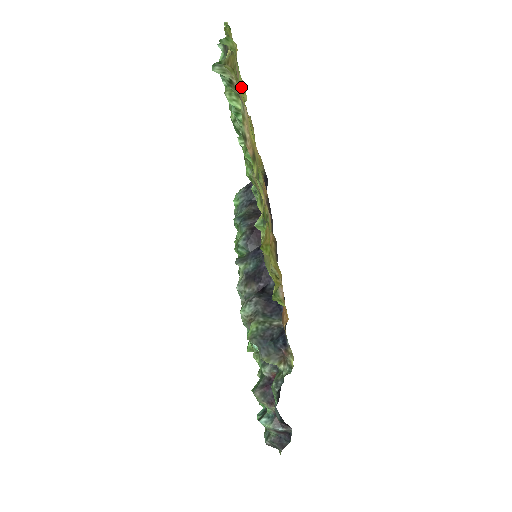
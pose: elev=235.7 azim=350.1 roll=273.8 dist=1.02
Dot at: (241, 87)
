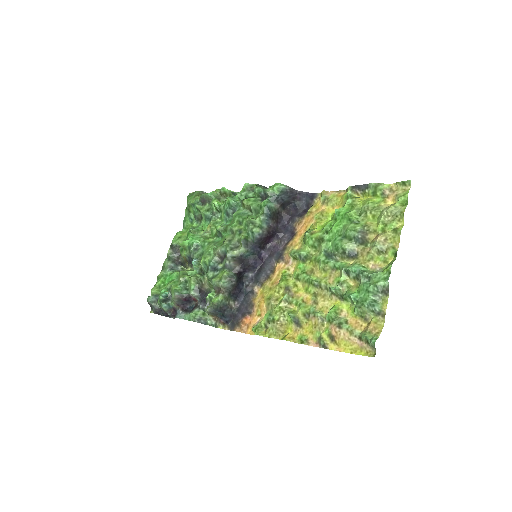
Dot at: (366, 199)
